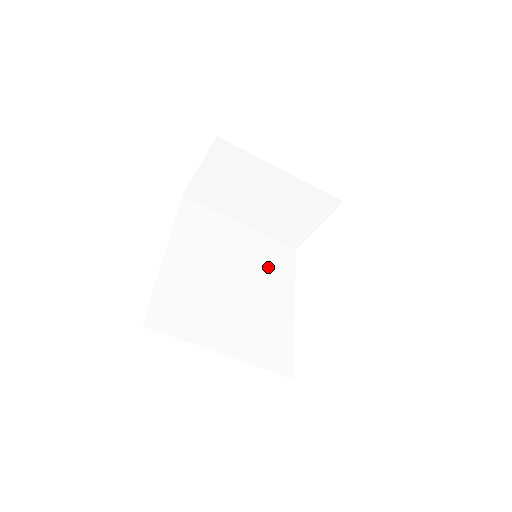
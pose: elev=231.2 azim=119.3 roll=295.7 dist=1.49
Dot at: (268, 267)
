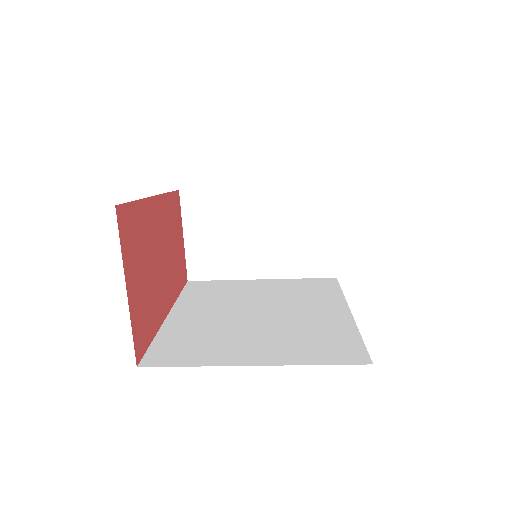
Dot at: (303, 295)
